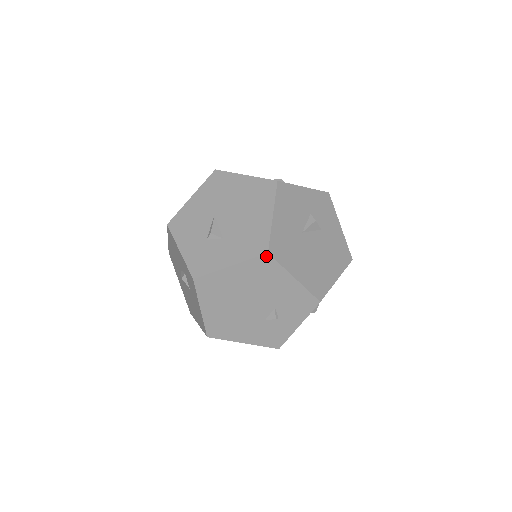
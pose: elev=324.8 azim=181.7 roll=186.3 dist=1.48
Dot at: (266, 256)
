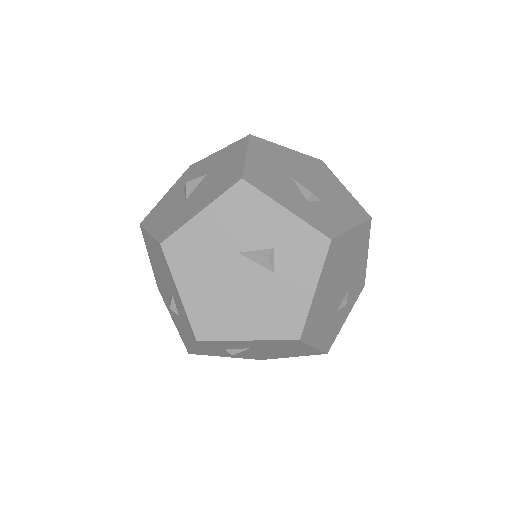
Dot at: (369, 221)
